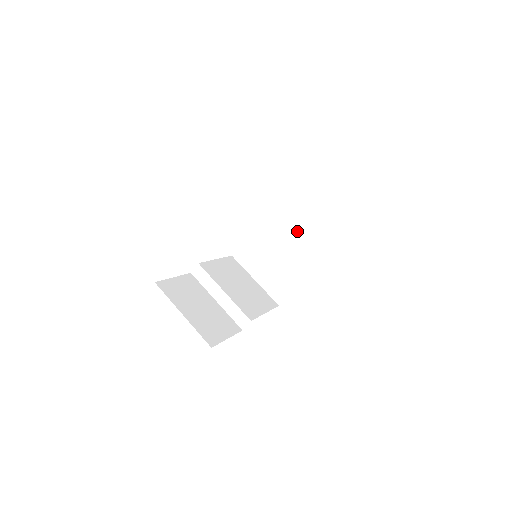
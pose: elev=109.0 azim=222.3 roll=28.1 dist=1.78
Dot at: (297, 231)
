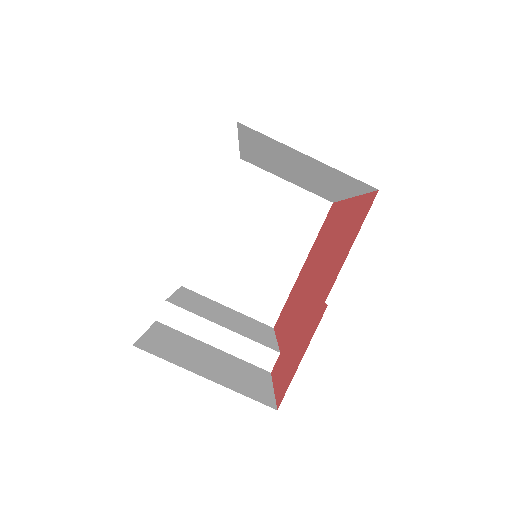
Dot at: (268, 219)
